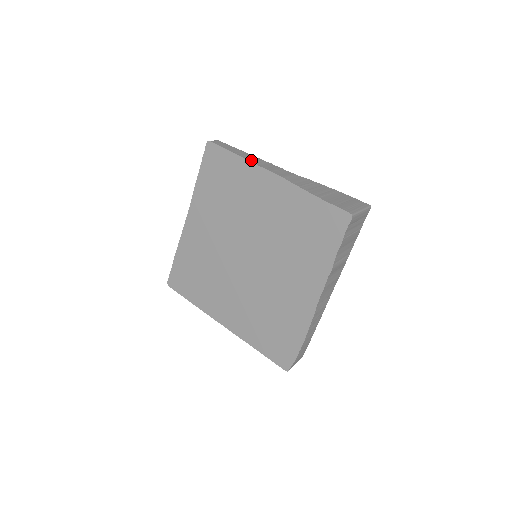
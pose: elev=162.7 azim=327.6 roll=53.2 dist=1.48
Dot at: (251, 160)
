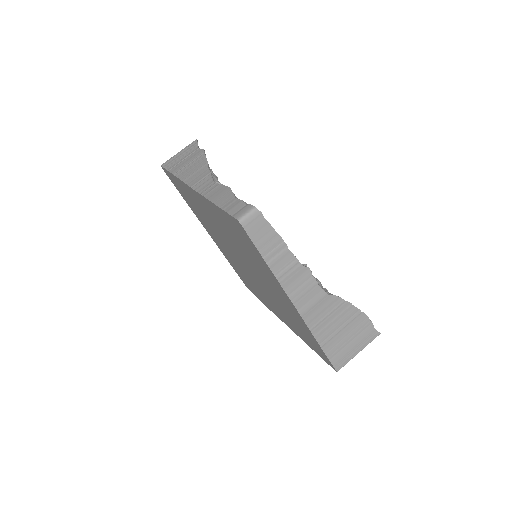
Dot at: (280, 277)
